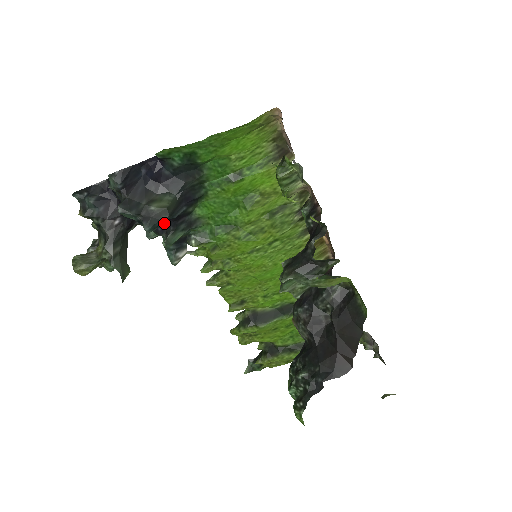
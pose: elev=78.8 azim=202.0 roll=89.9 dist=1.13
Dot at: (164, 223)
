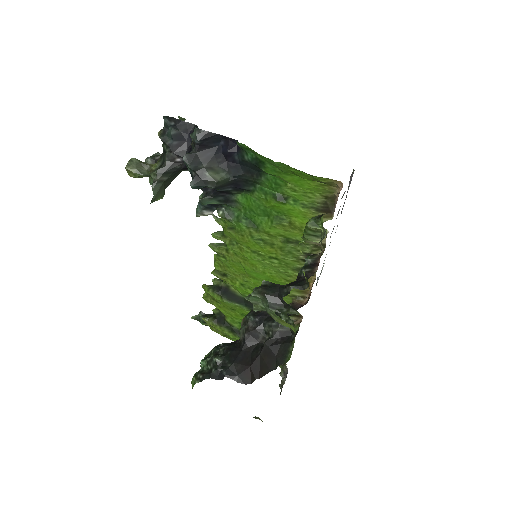
Dot at: occluded
